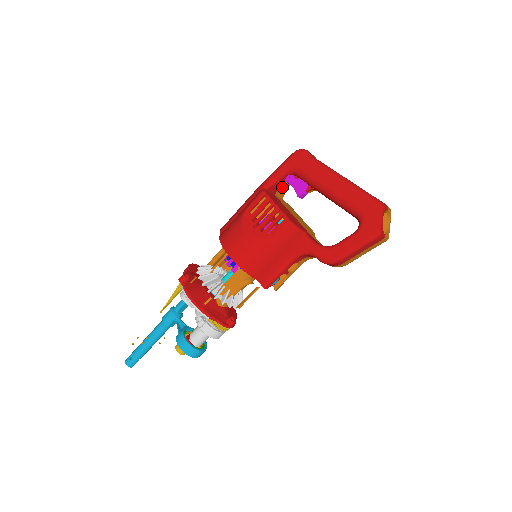
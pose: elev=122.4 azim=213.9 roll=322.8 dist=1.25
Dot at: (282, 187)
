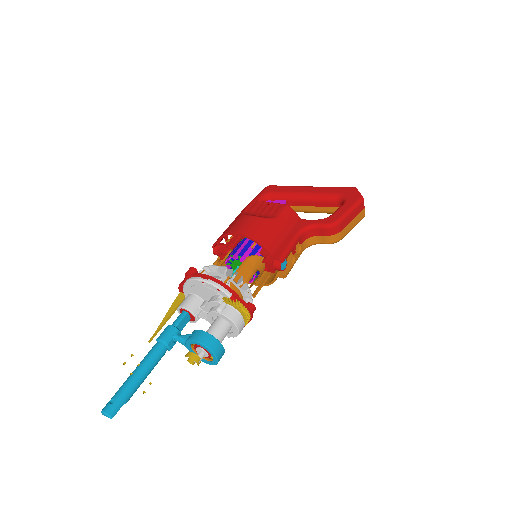
Dot at: occluded
